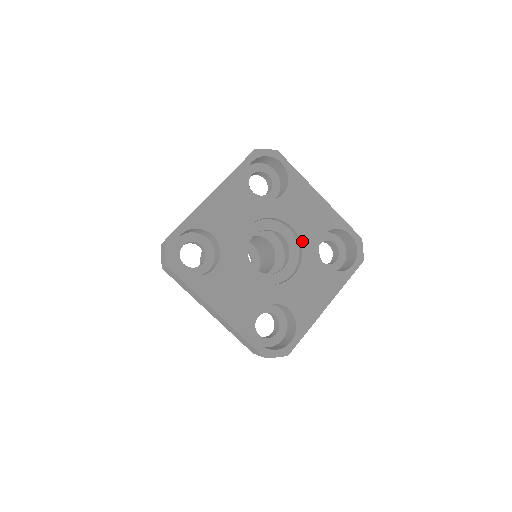
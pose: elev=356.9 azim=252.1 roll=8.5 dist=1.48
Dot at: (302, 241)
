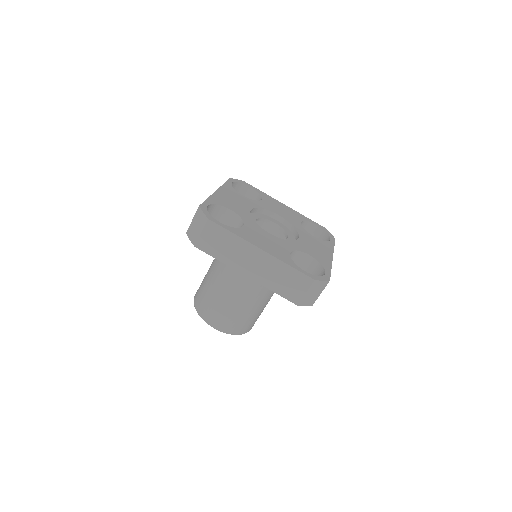
Dot at: (290, 223)
